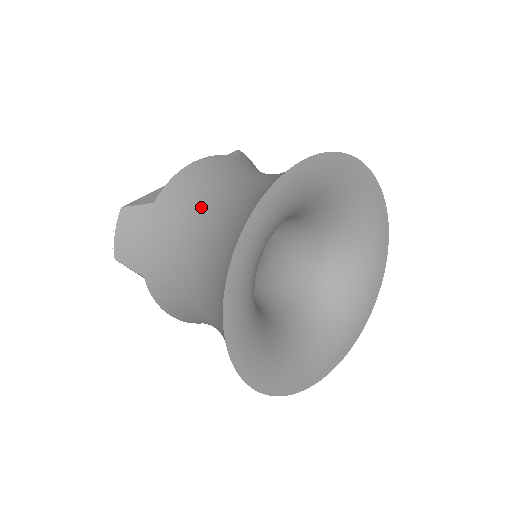
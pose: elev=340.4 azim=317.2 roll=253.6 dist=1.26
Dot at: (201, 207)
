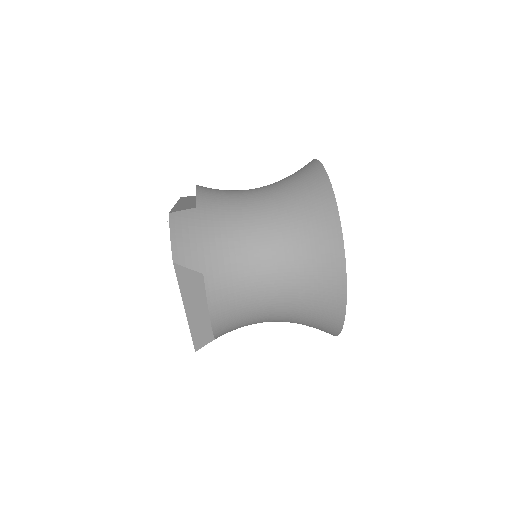
Dot at: occluded
